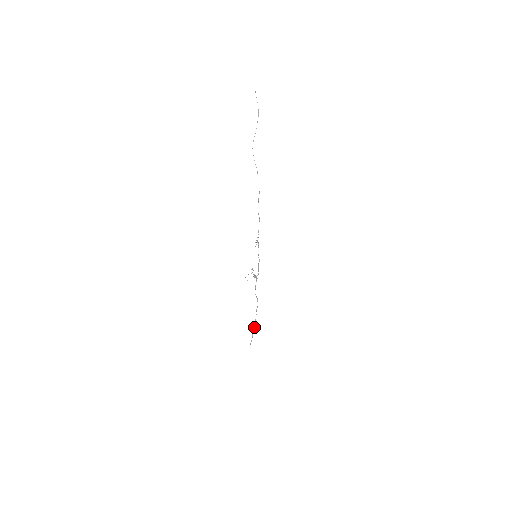
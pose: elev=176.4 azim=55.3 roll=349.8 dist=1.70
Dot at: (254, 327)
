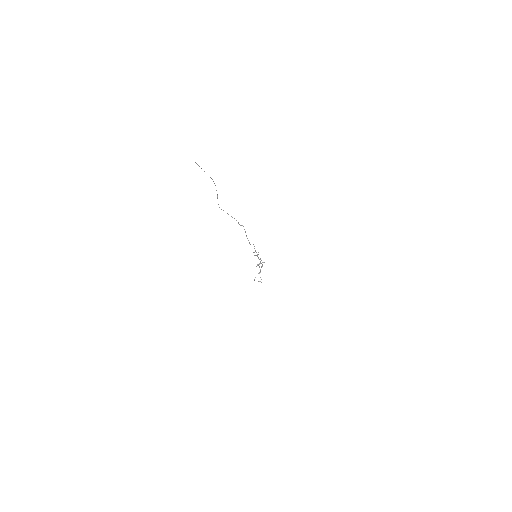
Dot at: occluded
